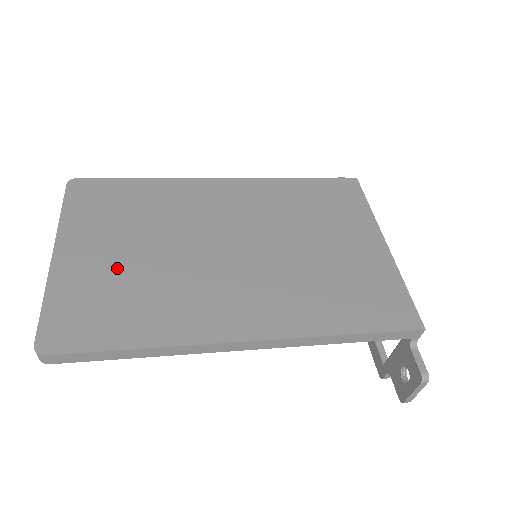
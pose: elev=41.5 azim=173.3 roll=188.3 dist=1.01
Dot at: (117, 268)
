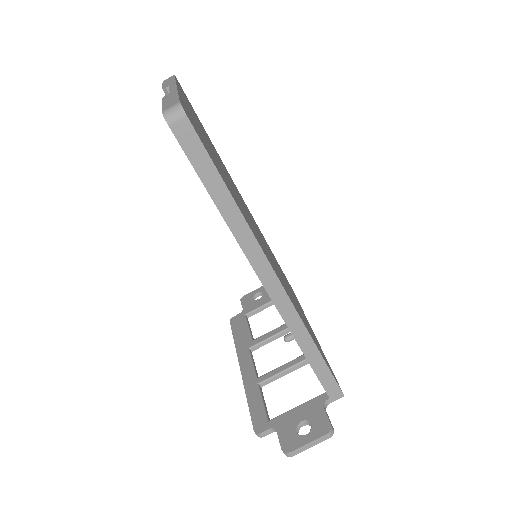
Dot at: occluded
